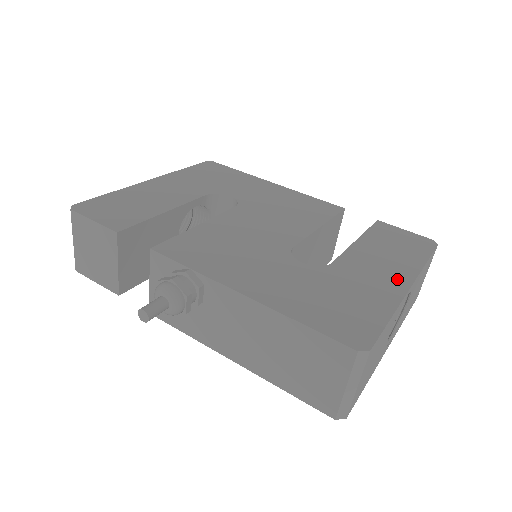
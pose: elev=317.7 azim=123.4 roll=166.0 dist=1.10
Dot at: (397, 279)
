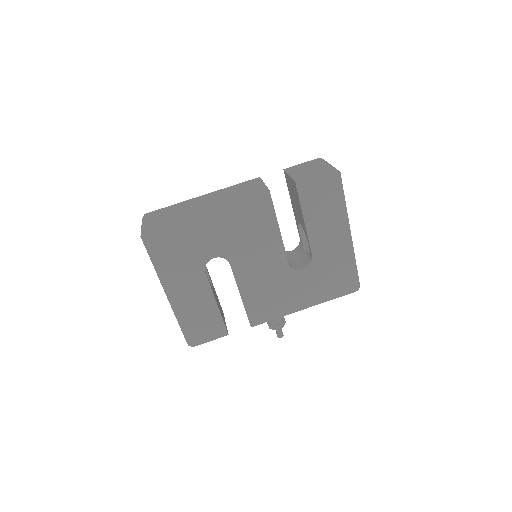
Dot at: (343, 235)
